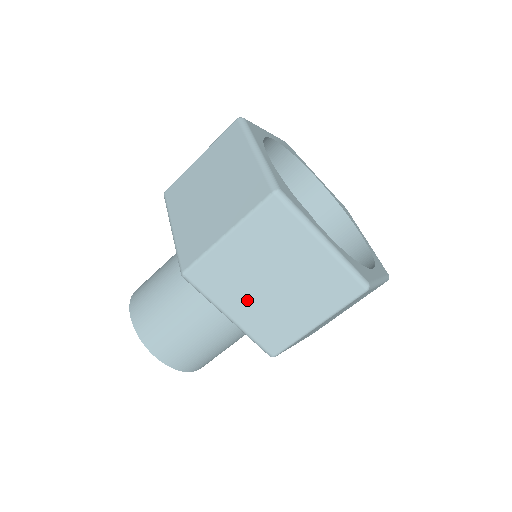
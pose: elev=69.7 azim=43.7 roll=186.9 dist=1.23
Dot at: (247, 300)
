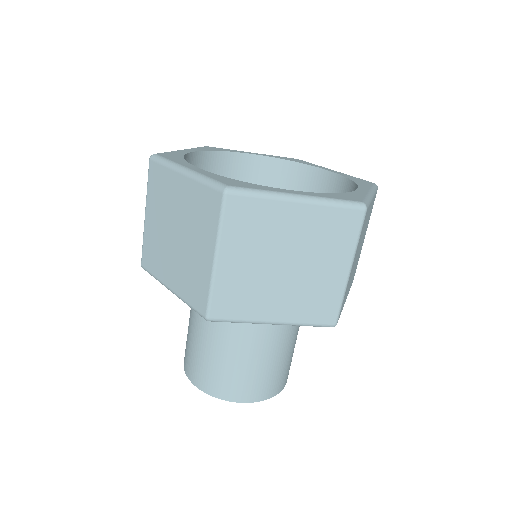
Dot at: (276, 297)
